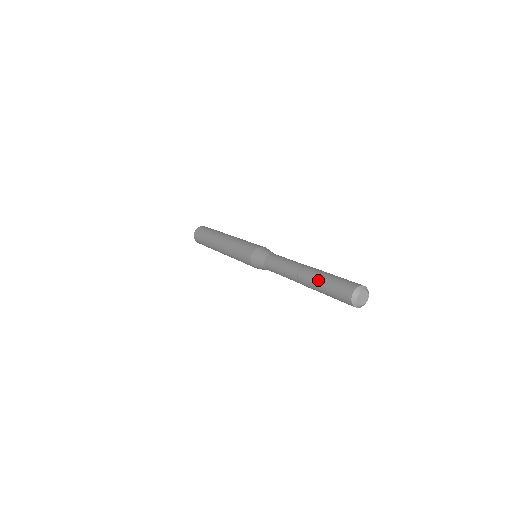
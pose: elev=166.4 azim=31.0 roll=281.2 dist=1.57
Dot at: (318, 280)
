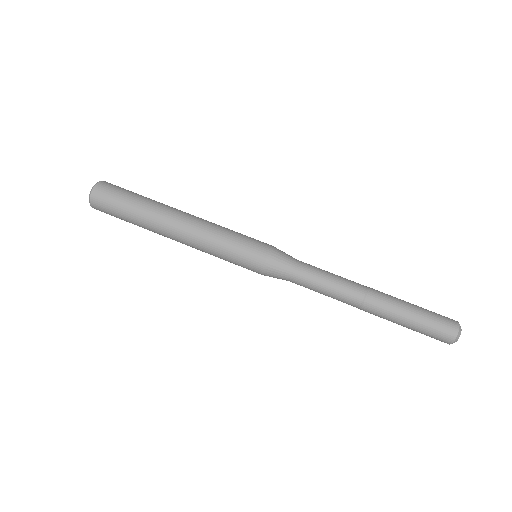
Dot at: (396, 323)
